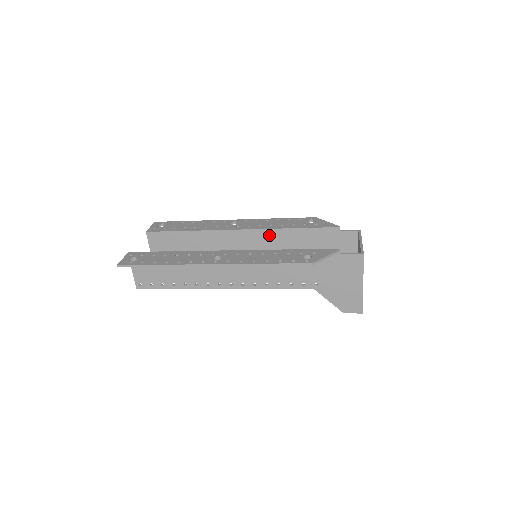
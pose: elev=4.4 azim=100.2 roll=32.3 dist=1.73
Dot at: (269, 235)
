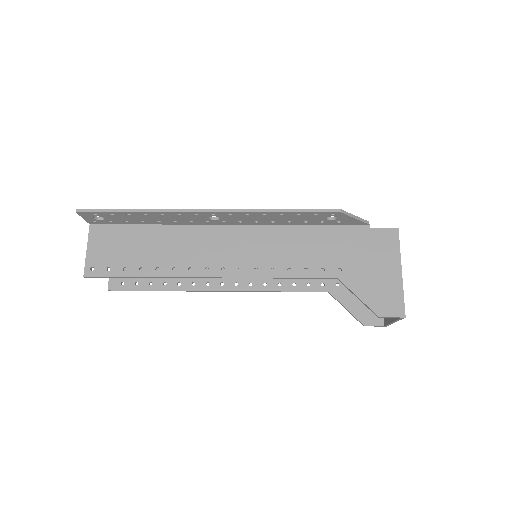
Dot at: occluded
